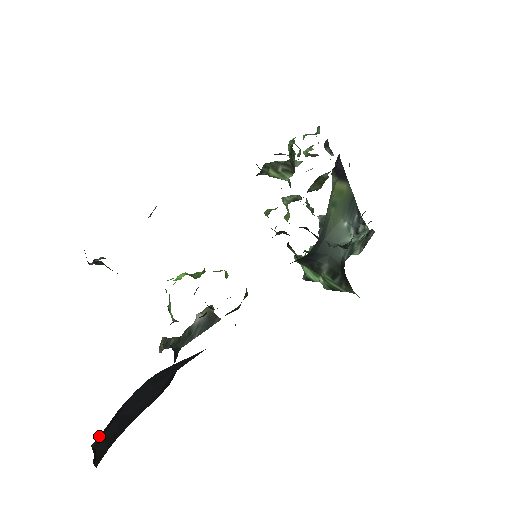
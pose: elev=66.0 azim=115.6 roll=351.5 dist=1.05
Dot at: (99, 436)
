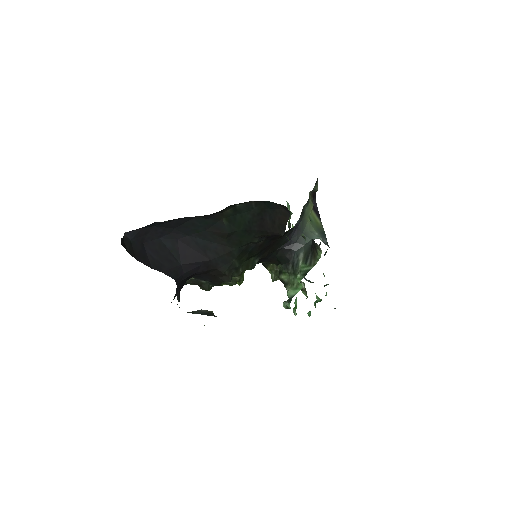
Dot at: (131, 233)
